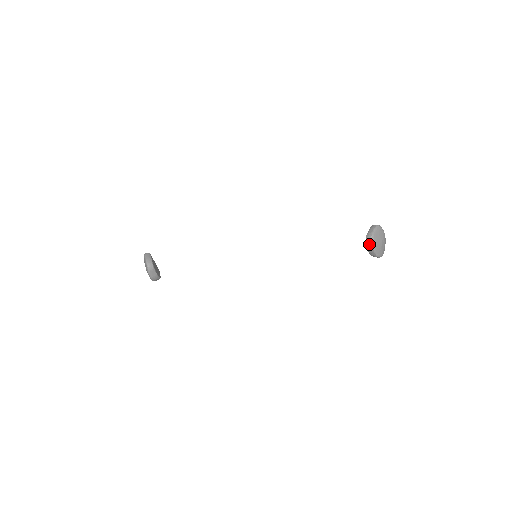
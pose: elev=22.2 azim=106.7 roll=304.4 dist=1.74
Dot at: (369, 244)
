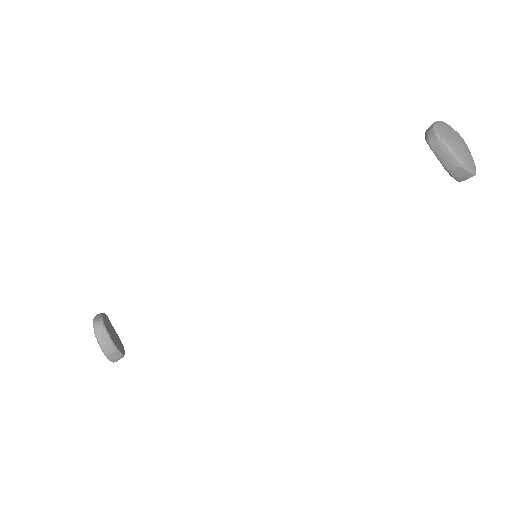
Dot at: (433, 140)
